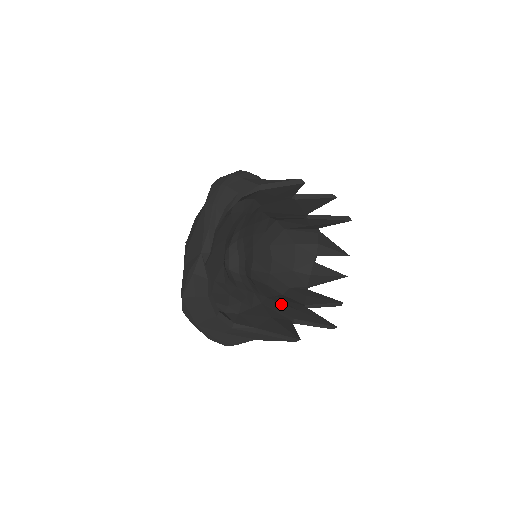
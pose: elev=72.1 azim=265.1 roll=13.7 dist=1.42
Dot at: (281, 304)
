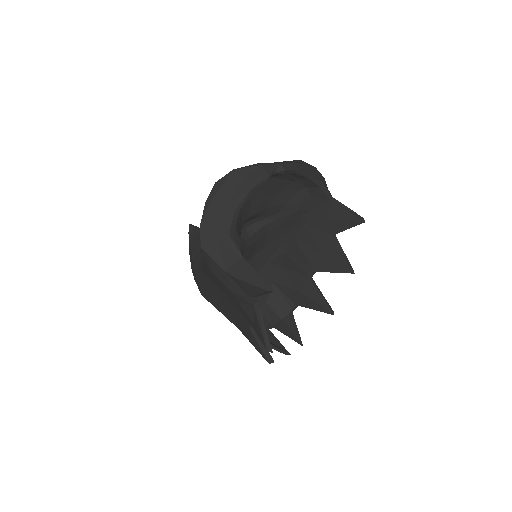
Dot at: occluded
